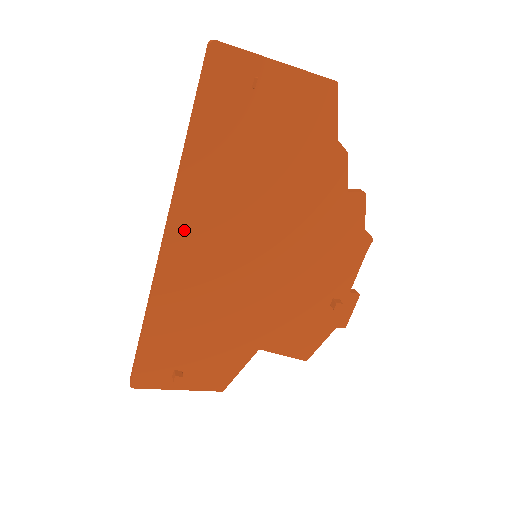
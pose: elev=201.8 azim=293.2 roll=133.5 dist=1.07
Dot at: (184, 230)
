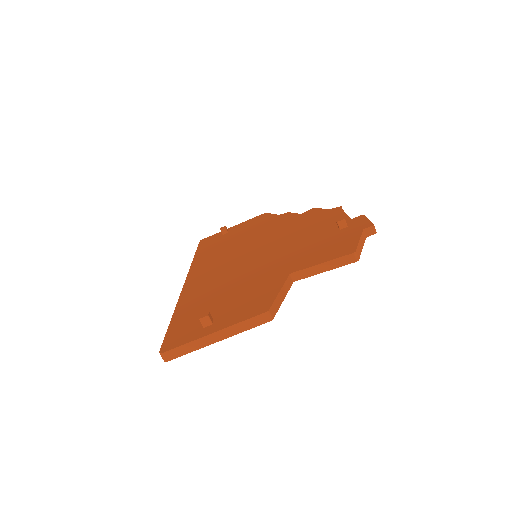
Dot at: (198, 272)
